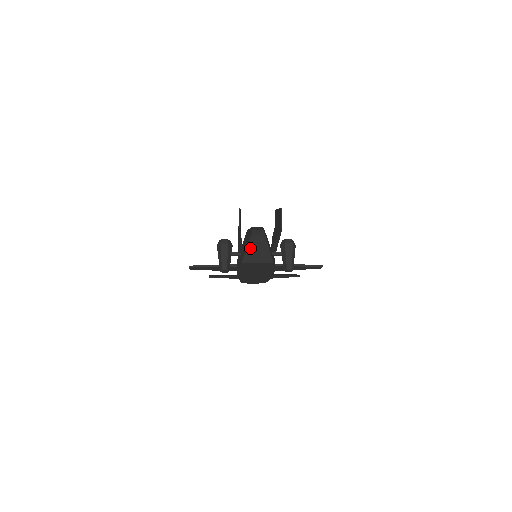
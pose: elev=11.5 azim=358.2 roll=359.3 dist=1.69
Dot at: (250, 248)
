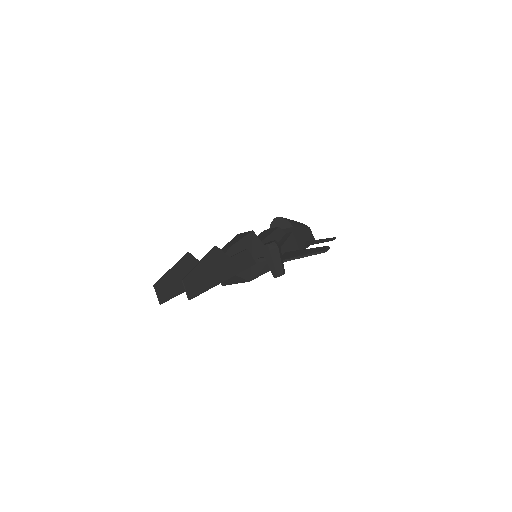
Dot at: occluded
